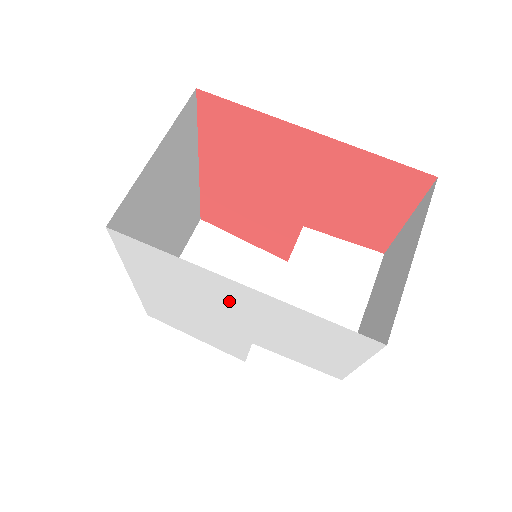
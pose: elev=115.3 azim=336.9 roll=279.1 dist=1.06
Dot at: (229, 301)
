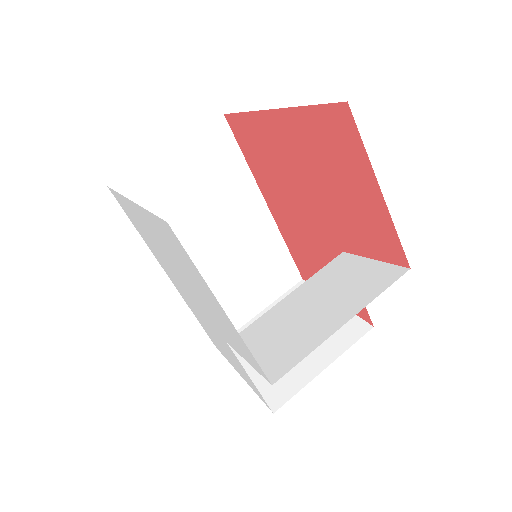
Dot at: (160, 247)
